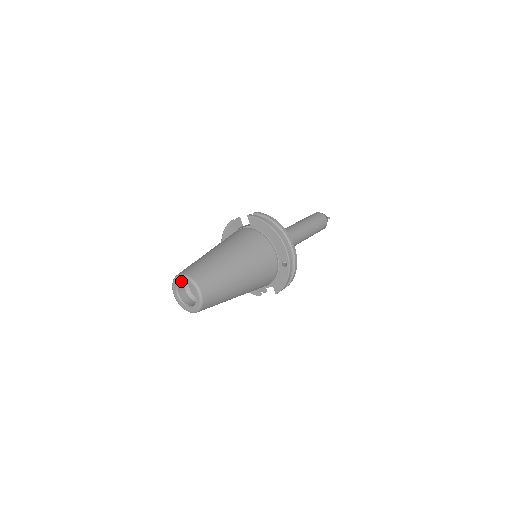
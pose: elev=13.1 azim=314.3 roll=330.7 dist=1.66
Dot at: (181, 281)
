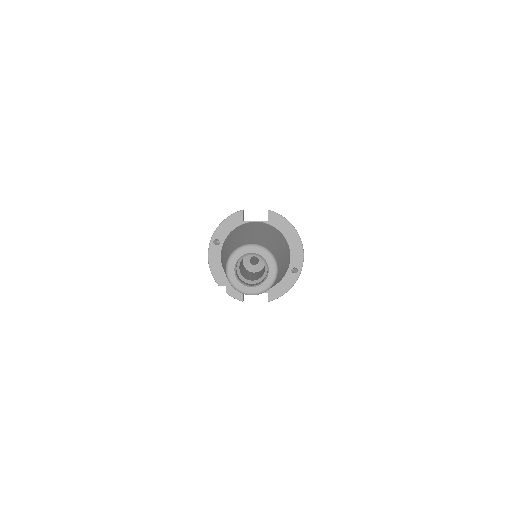
Dot at: (252, 252)
